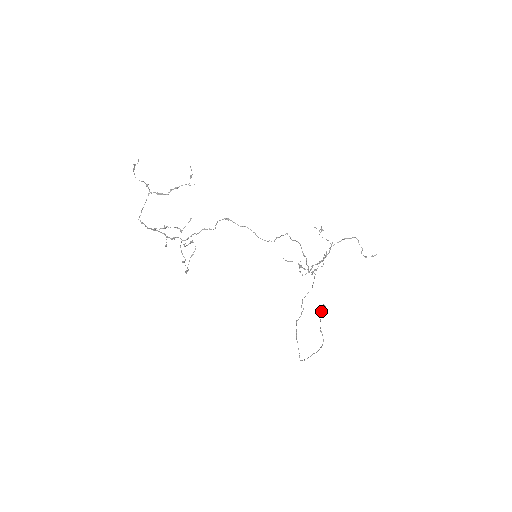
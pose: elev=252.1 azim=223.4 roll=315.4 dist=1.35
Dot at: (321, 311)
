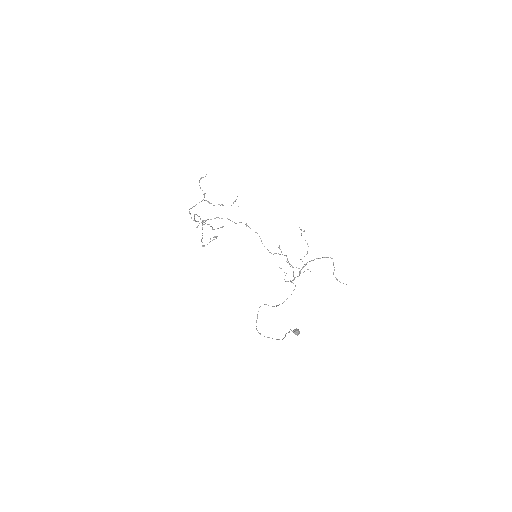
Dot at: (294, 331)
